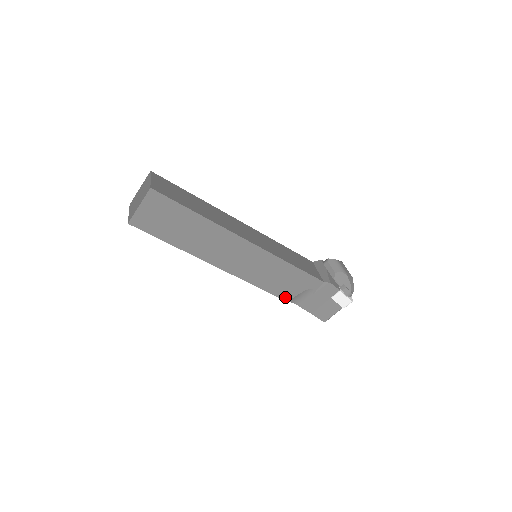
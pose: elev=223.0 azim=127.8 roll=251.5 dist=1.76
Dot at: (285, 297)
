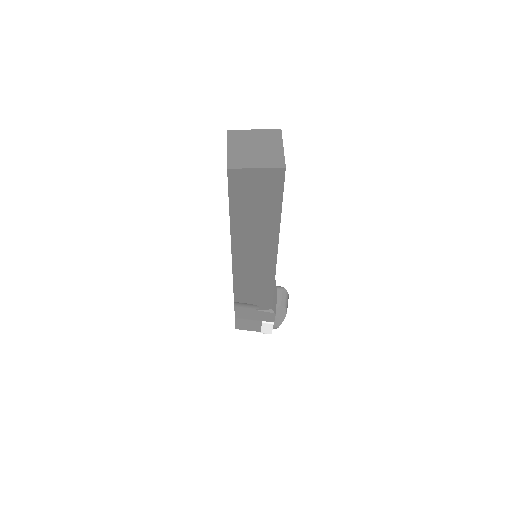
Dot at: (238, 298)
